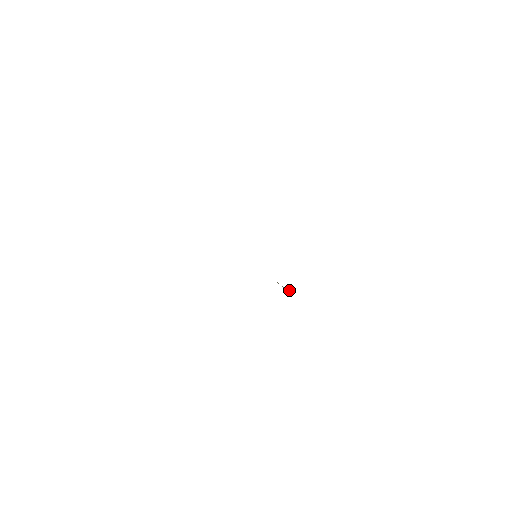
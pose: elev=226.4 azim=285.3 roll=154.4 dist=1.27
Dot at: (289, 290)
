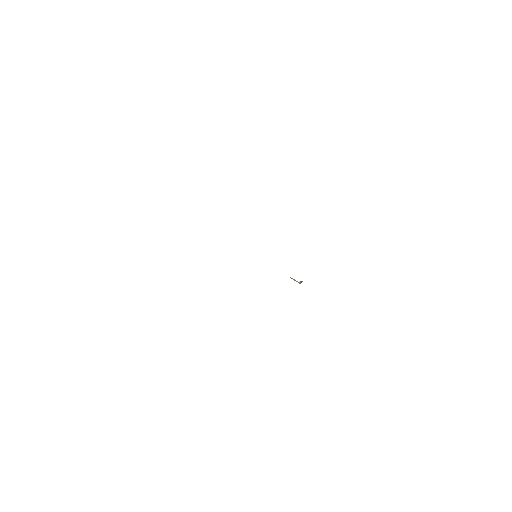
Dot at: (298, 282)
